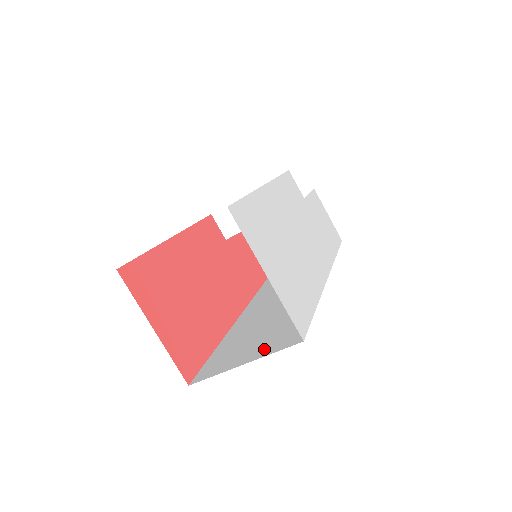
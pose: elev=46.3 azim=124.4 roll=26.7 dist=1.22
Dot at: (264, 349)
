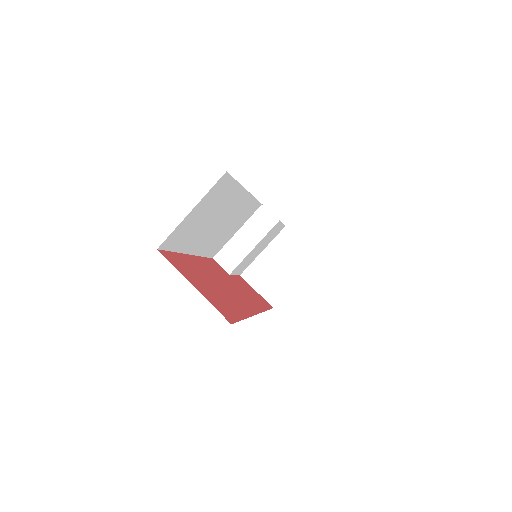
Dot at: occluded
